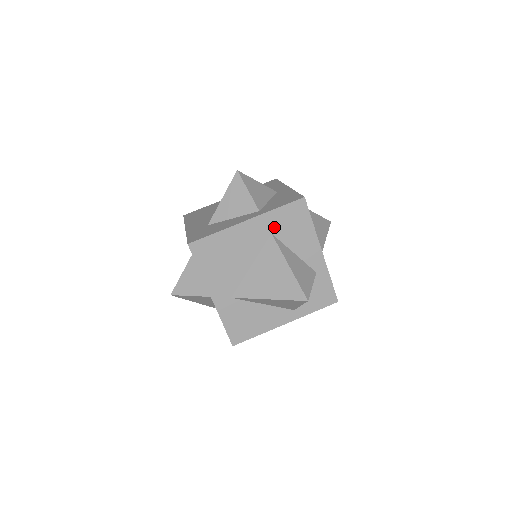
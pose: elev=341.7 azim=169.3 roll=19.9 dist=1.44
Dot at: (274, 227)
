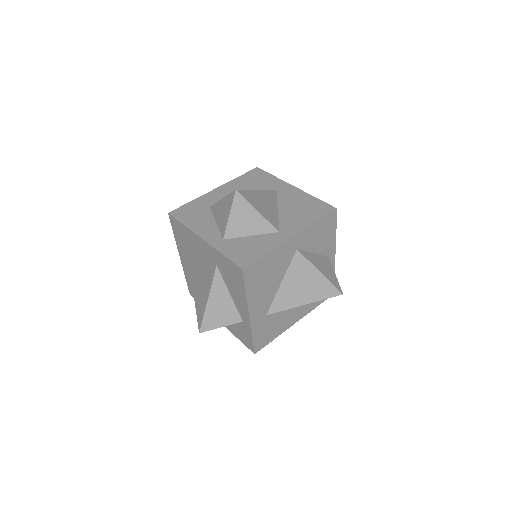
Dot at: (219, 263)
